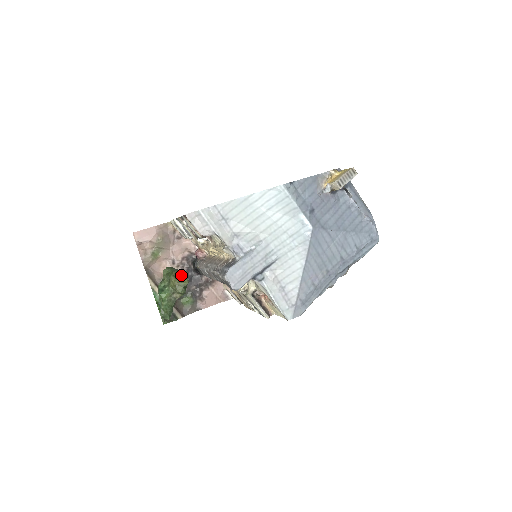
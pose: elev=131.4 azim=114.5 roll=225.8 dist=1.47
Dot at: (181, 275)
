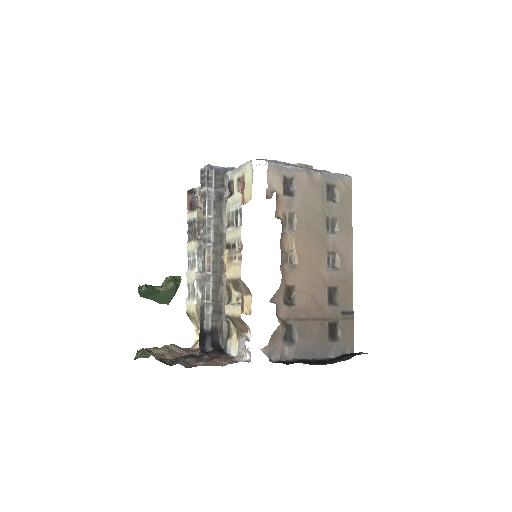
Dot at: occluded
